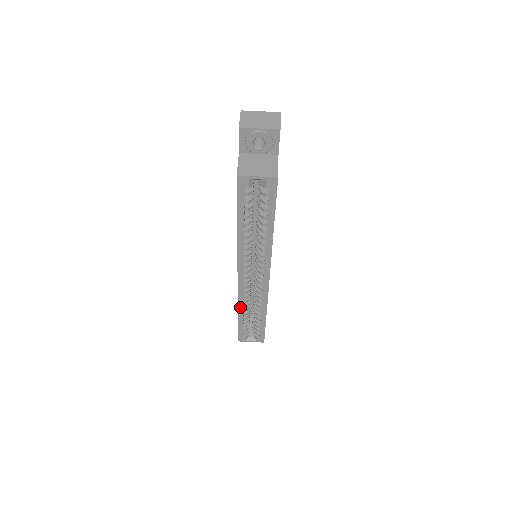
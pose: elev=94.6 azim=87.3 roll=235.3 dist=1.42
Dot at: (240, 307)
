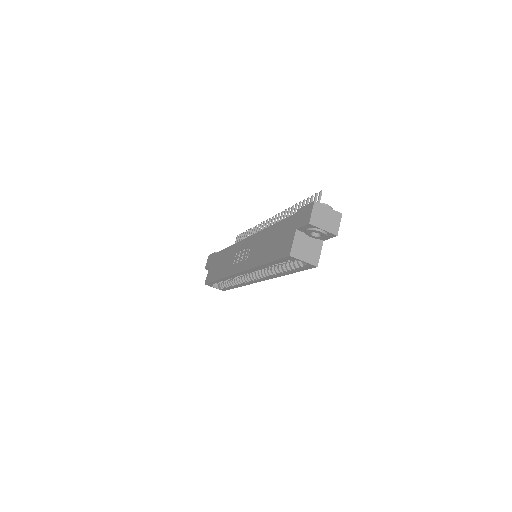
Dot at: (224, 279)
